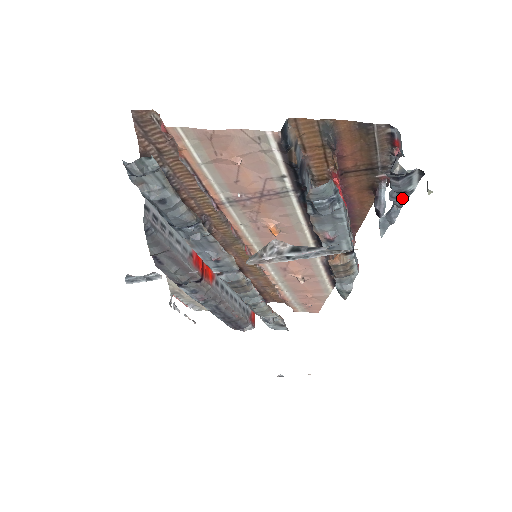
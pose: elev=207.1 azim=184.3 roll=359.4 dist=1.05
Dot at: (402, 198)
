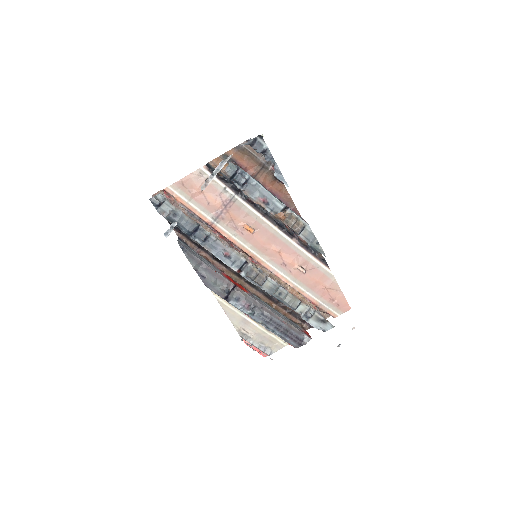
Dot at: (269, 156)
